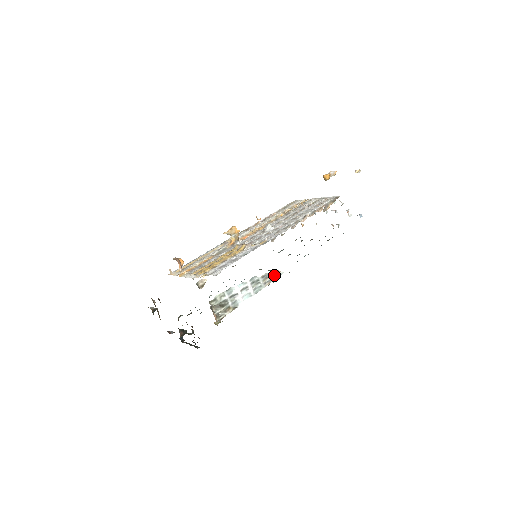
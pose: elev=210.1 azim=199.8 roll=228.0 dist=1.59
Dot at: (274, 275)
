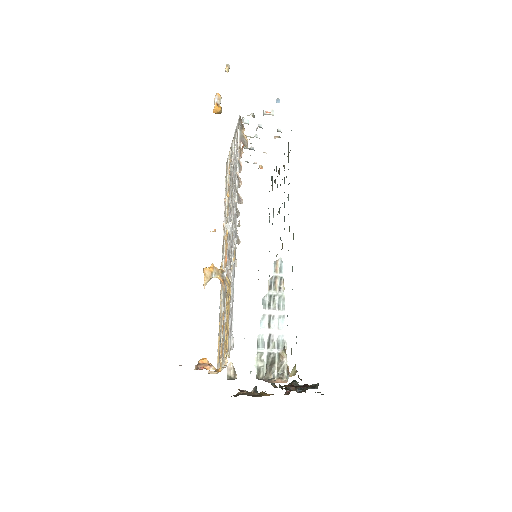
Dot at: (277, 271)
